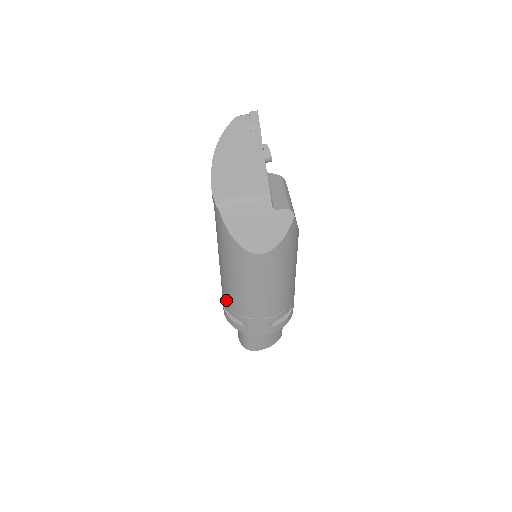
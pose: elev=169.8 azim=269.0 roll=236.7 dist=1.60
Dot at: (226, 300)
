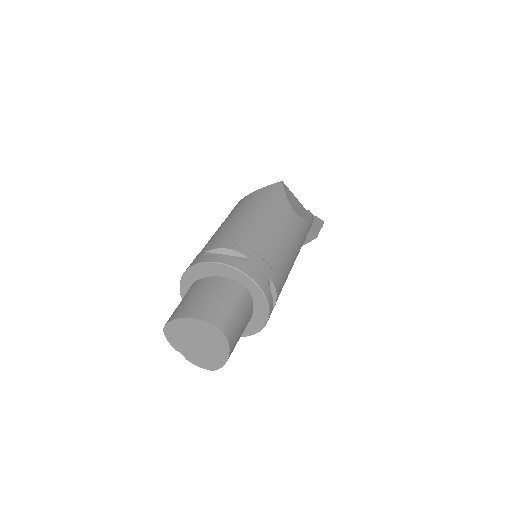
Dot at: occluded
